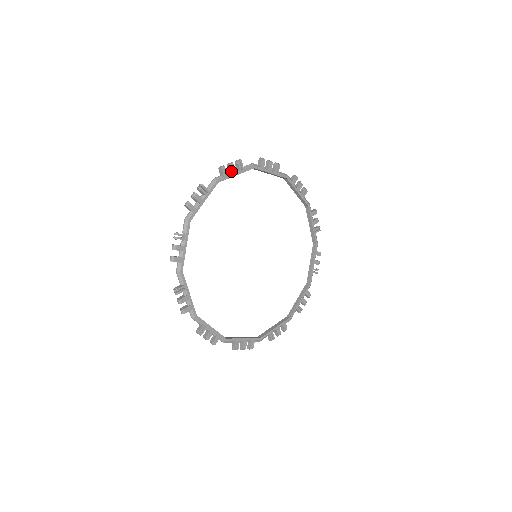
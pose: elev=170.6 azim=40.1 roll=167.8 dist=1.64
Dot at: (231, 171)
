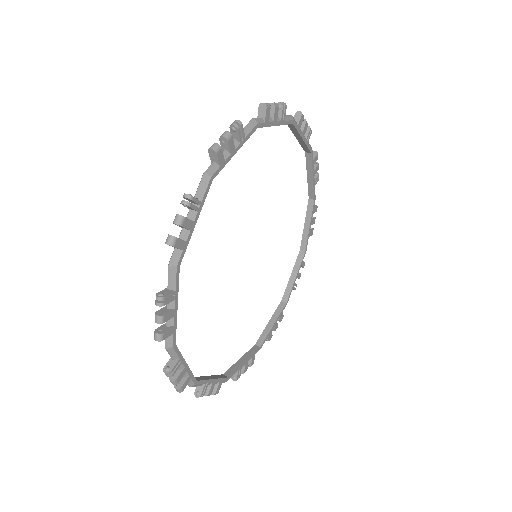
Dot at: (186, 229)
